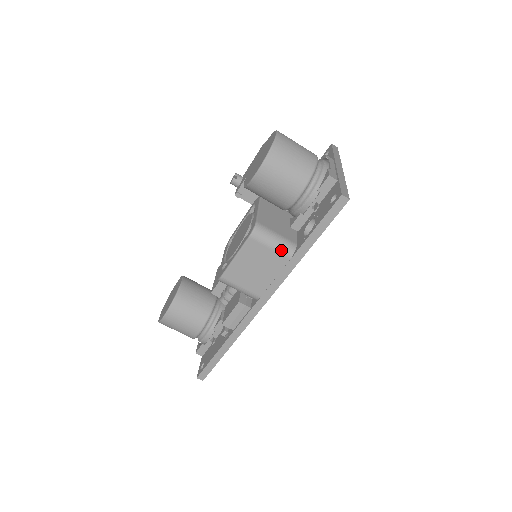
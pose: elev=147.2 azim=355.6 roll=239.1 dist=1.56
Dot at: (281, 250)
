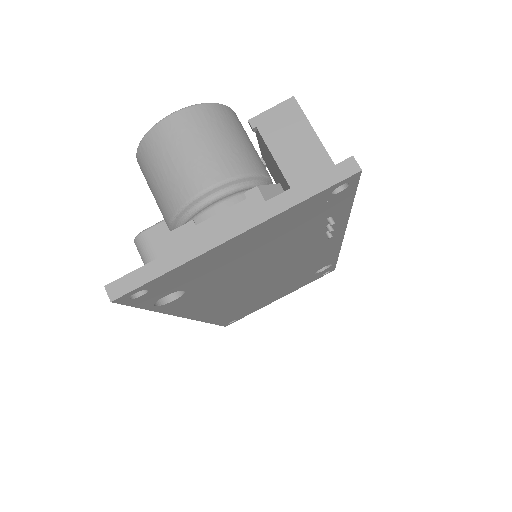
Dot at: occluded
